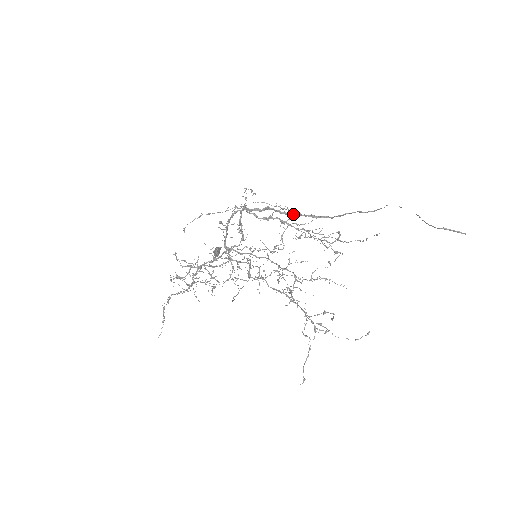
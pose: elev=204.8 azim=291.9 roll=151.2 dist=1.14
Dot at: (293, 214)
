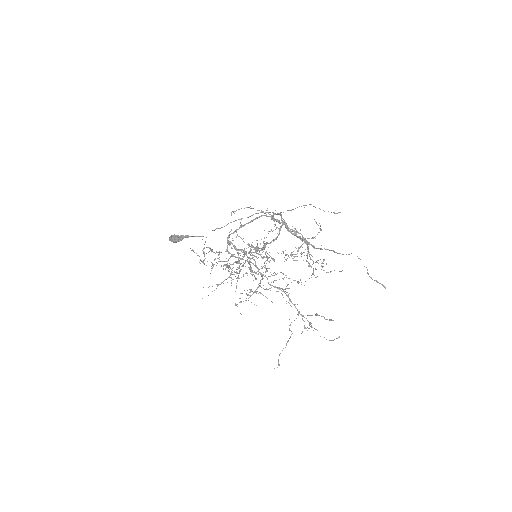
Dot at: (296, 235)
